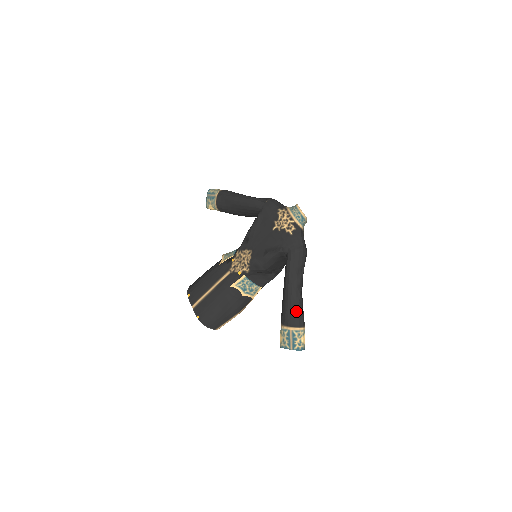
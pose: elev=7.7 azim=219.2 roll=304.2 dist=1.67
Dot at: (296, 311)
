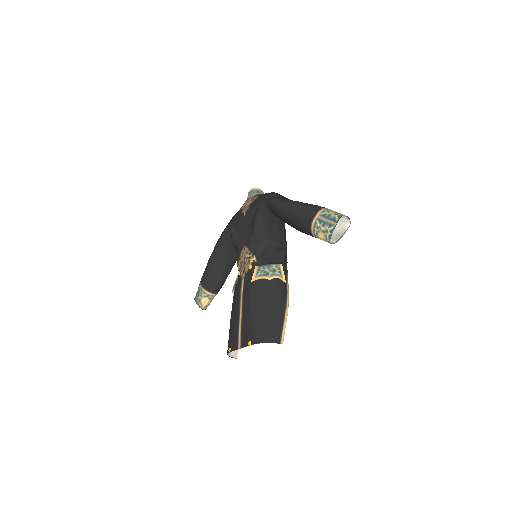
Dot at: (307, 206)
